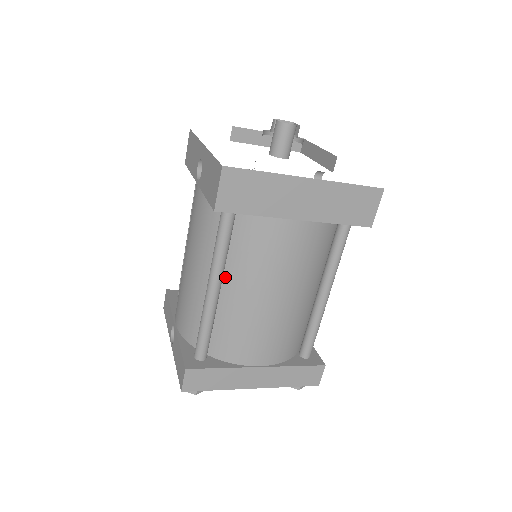
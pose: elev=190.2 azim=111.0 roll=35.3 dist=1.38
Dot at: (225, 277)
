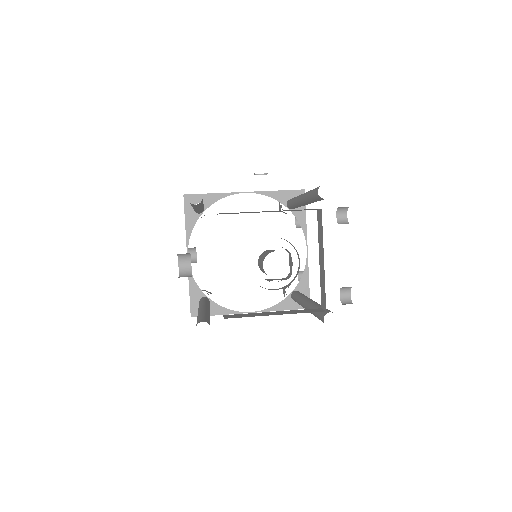
Dot at: occluded
